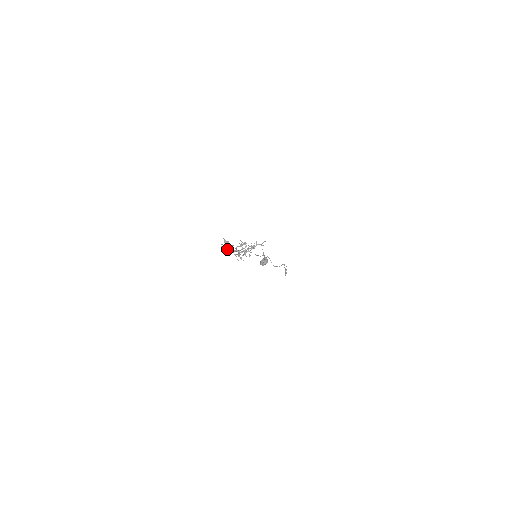
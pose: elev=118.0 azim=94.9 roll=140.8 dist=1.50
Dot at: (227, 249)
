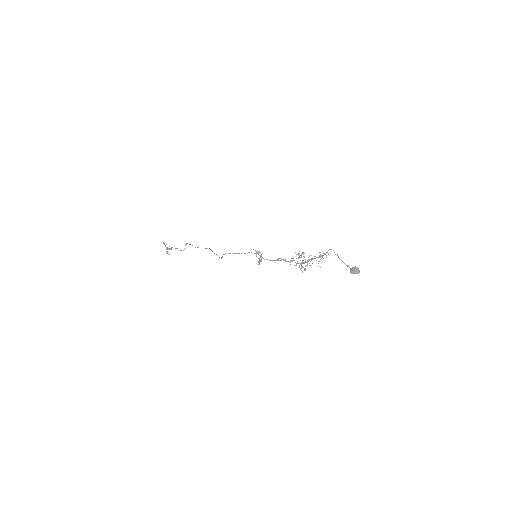
Dot at: (260, 260)
